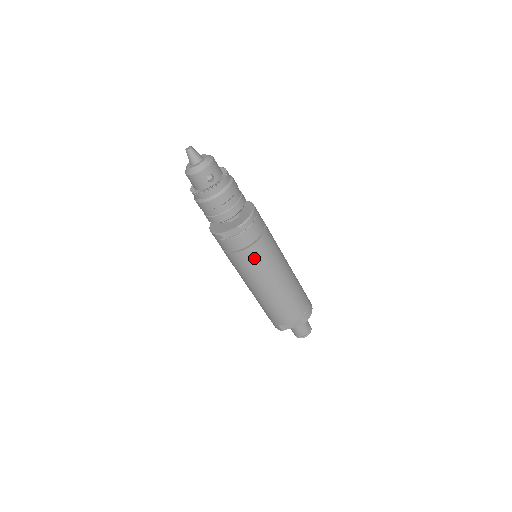
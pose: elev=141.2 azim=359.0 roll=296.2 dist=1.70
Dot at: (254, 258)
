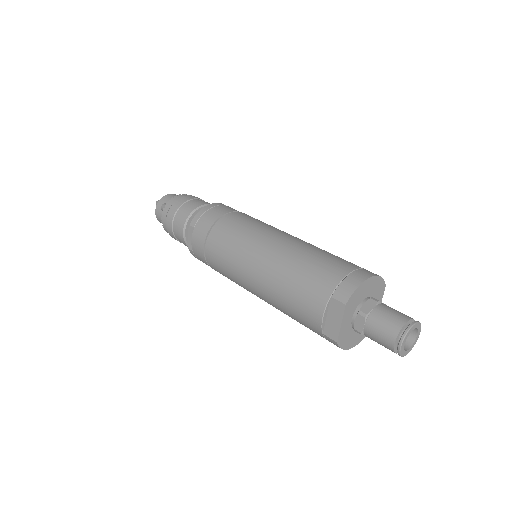
Dot at: (218, 247)
